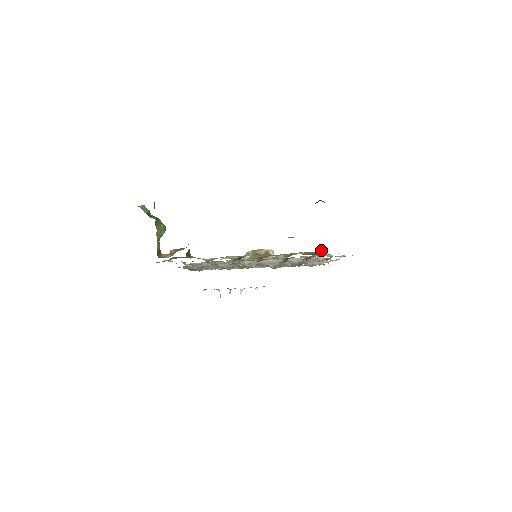
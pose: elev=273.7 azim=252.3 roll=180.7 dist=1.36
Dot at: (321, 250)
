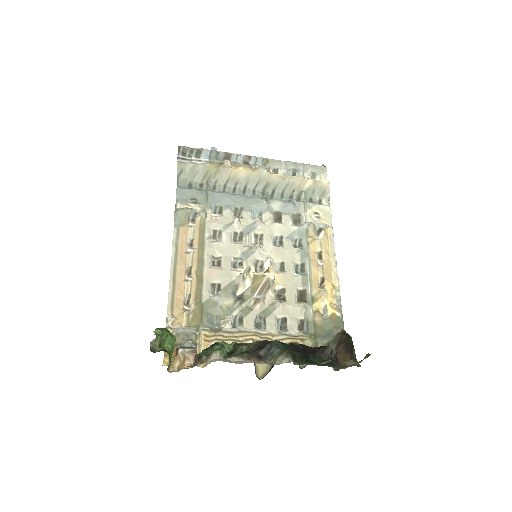
Dot at: occluded
